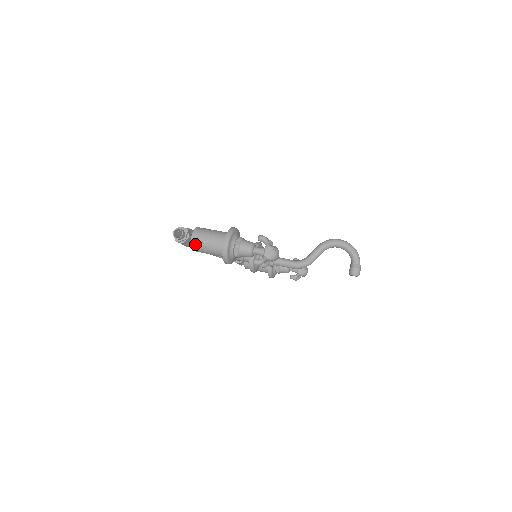
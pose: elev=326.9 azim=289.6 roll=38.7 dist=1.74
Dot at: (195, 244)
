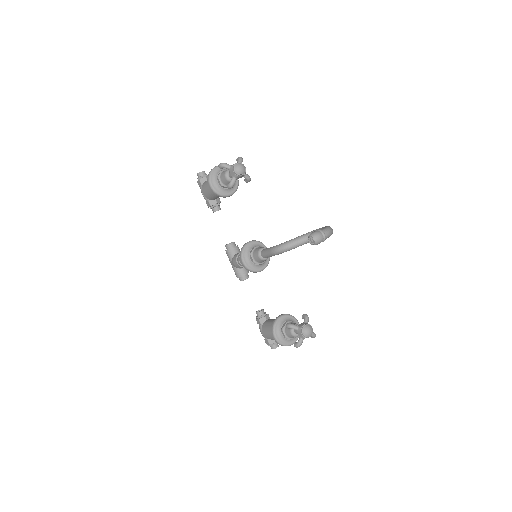
Dot at: (205, 182)
